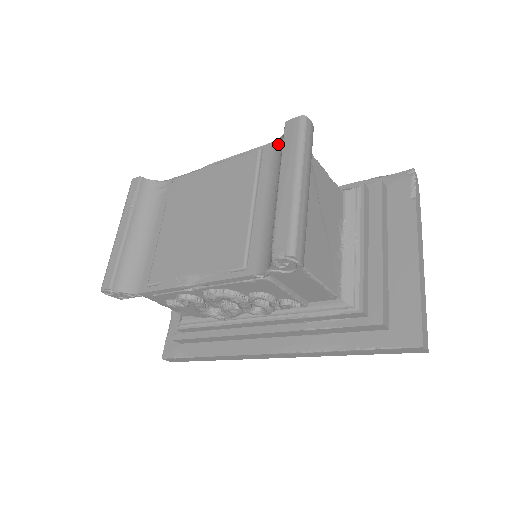
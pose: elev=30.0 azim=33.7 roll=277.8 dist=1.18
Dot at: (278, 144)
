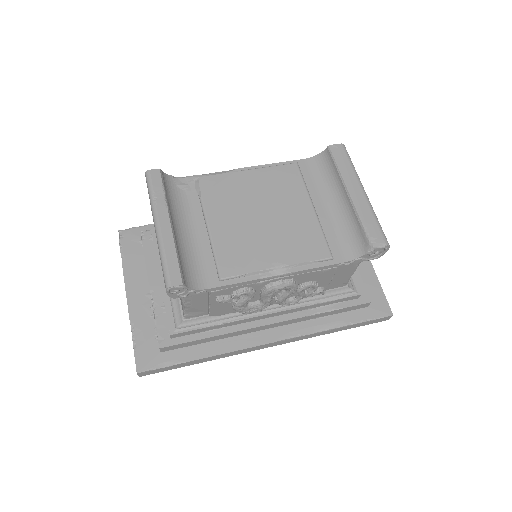
Dot at: (313, 161)
